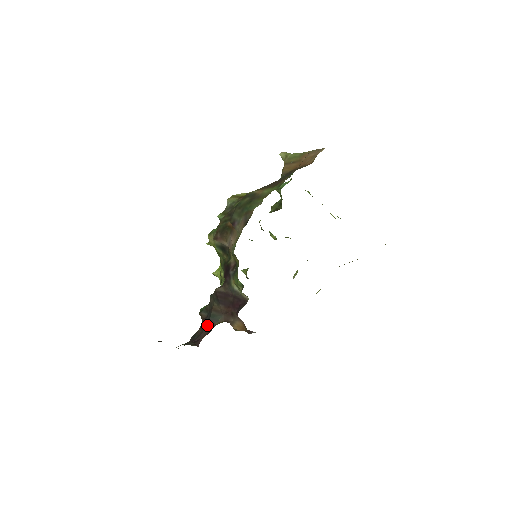
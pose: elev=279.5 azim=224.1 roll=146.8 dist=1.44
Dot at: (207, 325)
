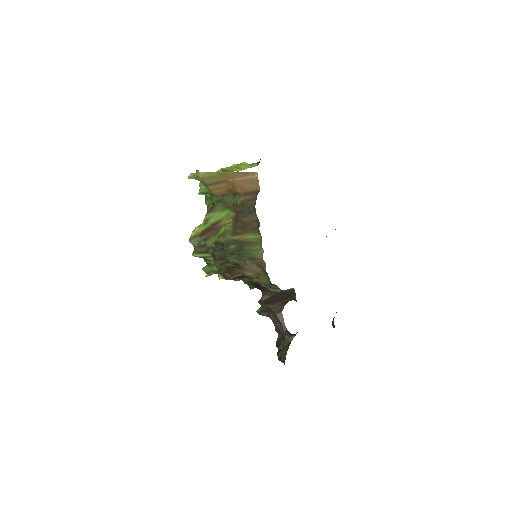
Dot at: (279, 319)
